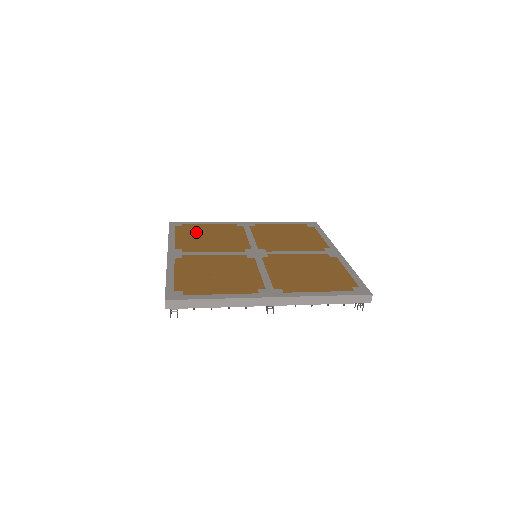
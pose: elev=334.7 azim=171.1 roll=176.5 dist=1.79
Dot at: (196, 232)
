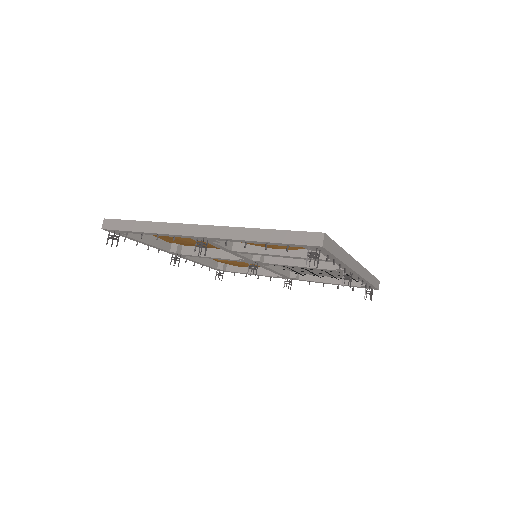
Dot at: occluded
